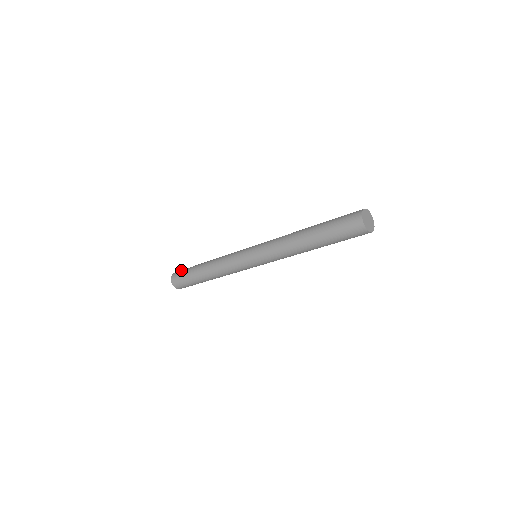
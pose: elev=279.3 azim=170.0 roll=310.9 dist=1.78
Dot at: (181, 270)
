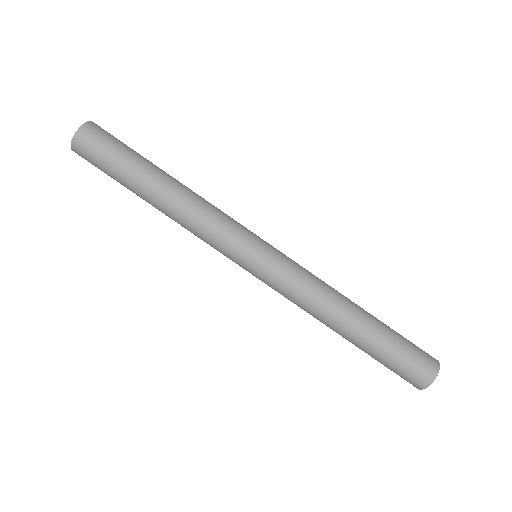
Dot at: occluded
